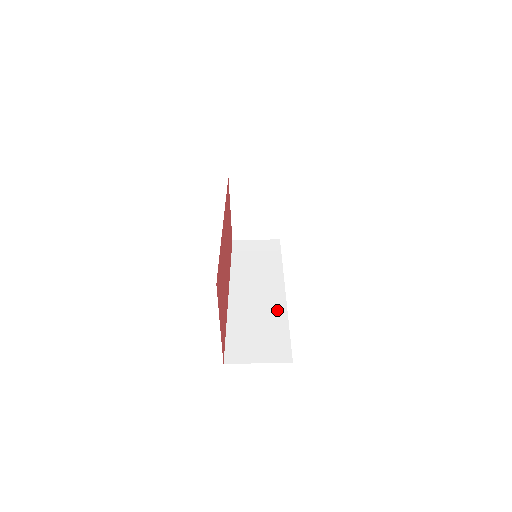
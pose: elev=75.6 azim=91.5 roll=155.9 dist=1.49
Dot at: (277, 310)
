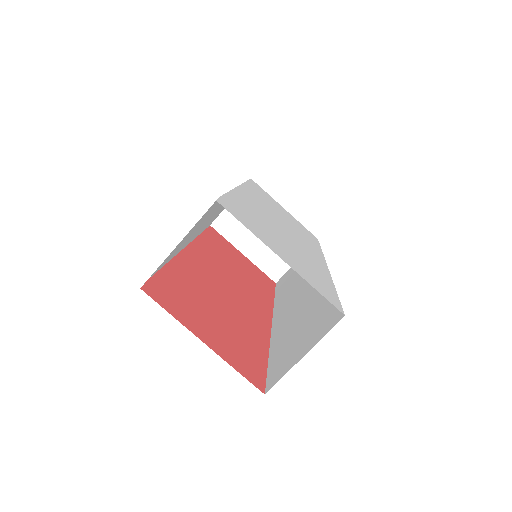
Dot at: occluded
